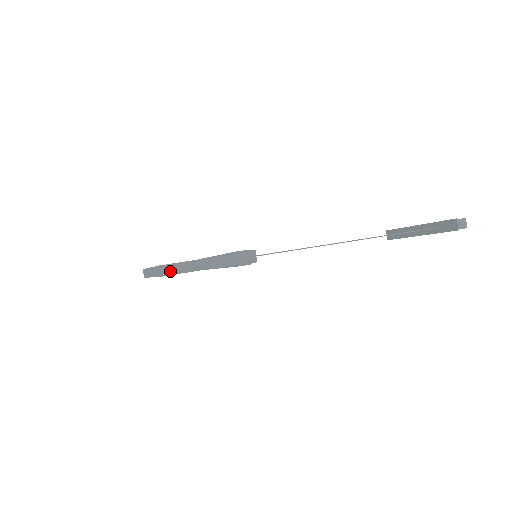
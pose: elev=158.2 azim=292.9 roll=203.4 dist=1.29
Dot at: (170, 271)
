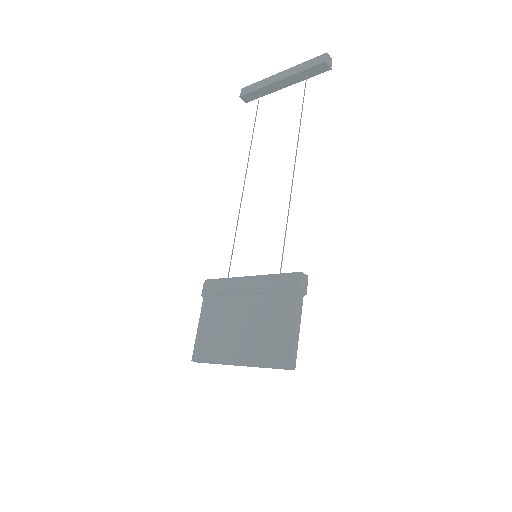
Dot at: (294, 361)
